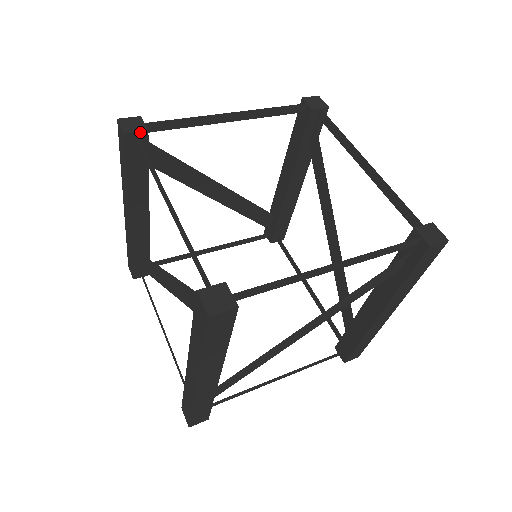
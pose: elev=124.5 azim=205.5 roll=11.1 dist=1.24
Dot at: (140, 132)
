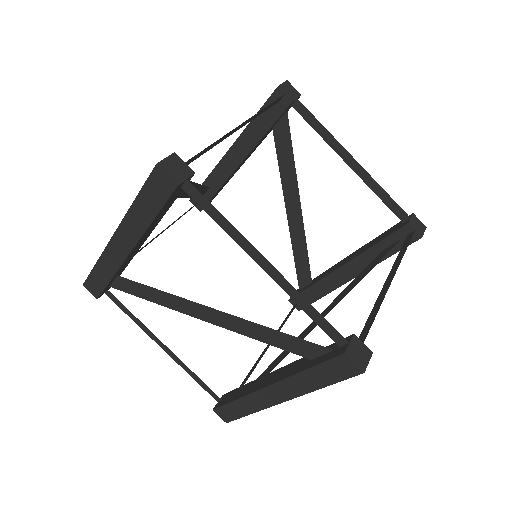
Dot at: (287, 97)
